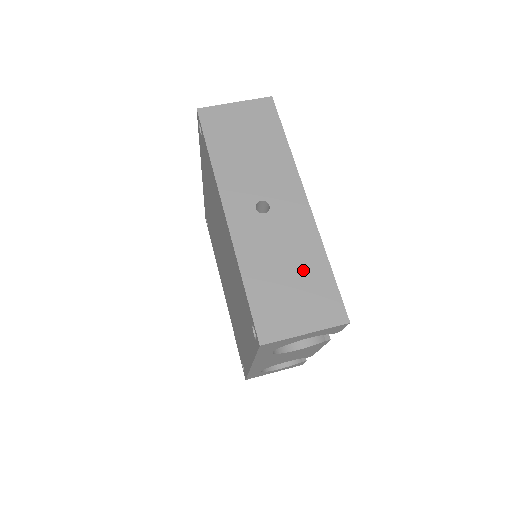
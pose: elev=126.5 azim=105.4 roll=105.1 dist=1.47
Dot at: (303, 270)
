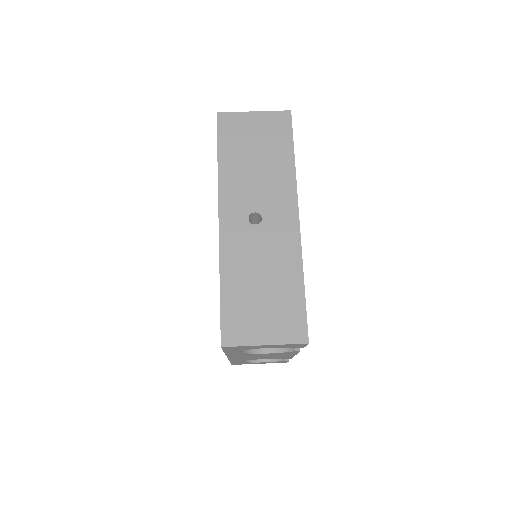
Dot at: (278, 285)
